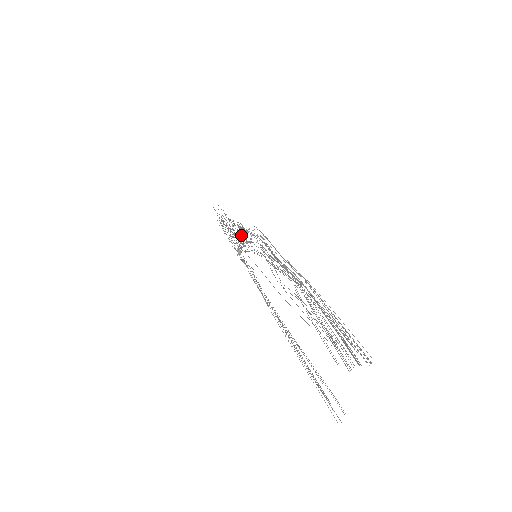
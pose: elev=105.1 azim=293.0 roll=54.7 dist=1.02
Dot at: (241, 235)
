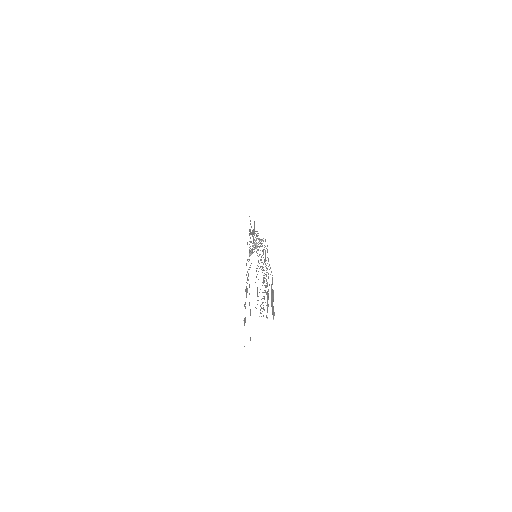
Dot at: (256, 242)
